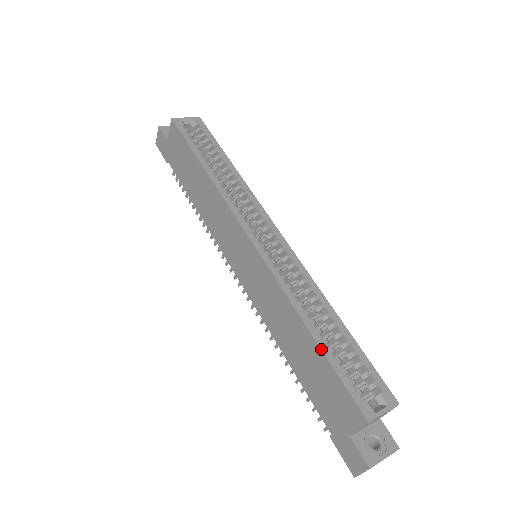
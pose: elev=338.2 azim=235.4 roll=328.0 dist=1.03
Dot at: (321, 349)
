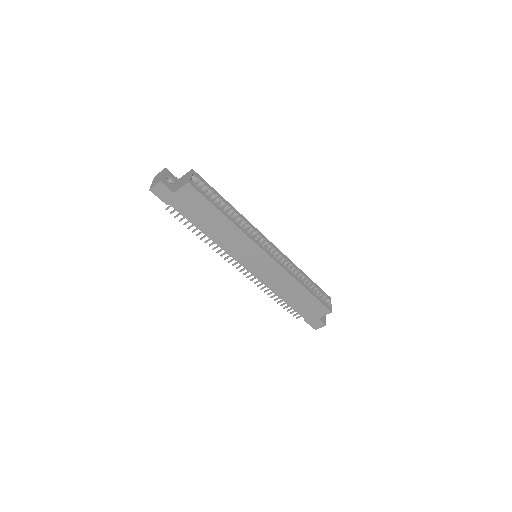
Dot at: (312, 294)
